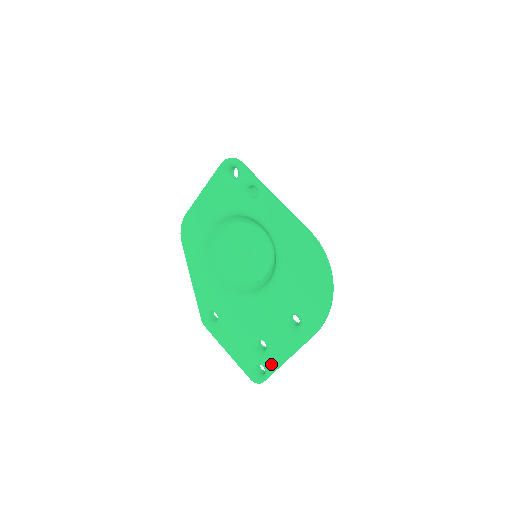
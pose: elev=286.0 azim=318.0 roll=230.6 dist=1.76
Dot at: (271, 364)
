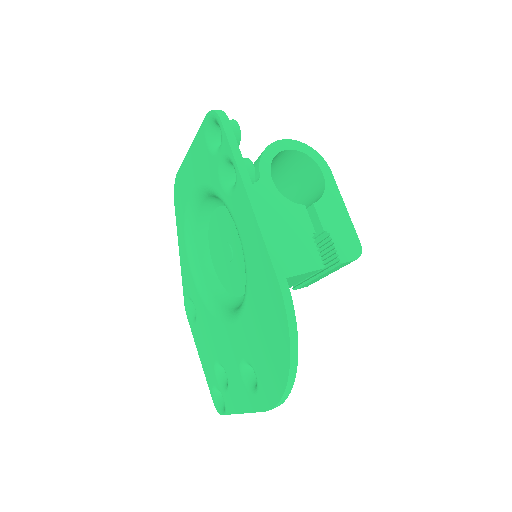
Dot at: (228, 403)
